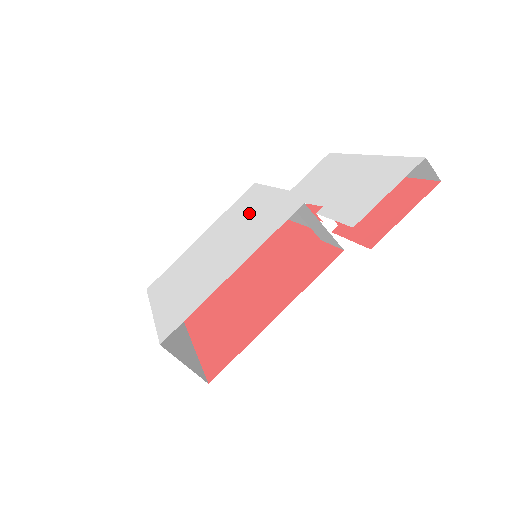
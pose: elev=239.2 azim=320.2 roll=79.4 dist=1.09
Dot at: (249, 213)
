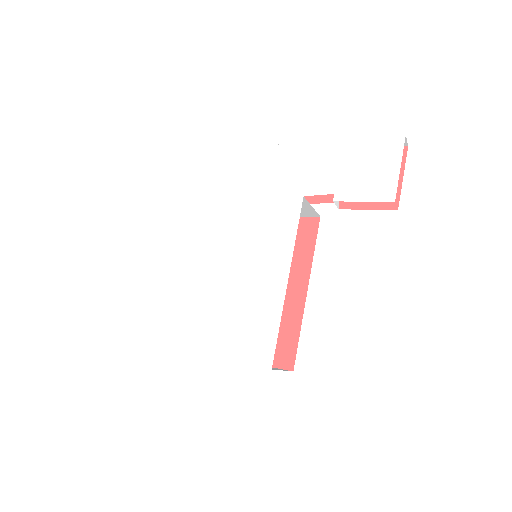
Dot at: (225, 224)
